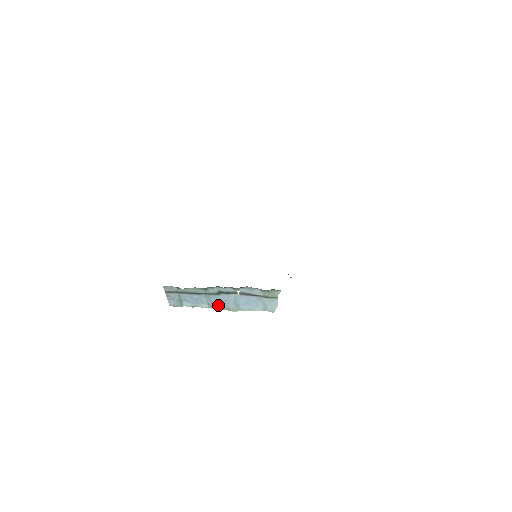
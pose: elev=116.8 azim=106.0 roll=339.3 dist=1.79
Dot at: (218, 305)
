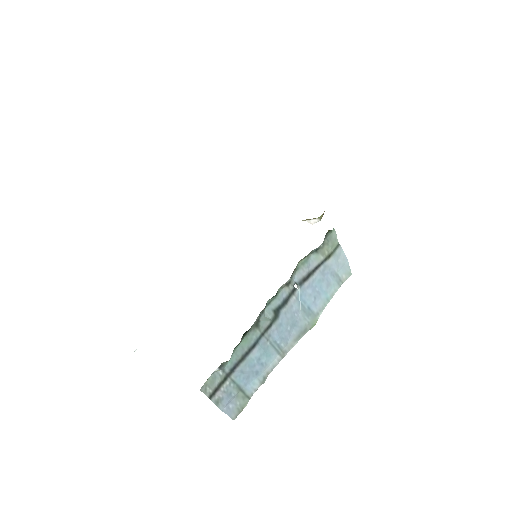
Dot at: (289, 339)
